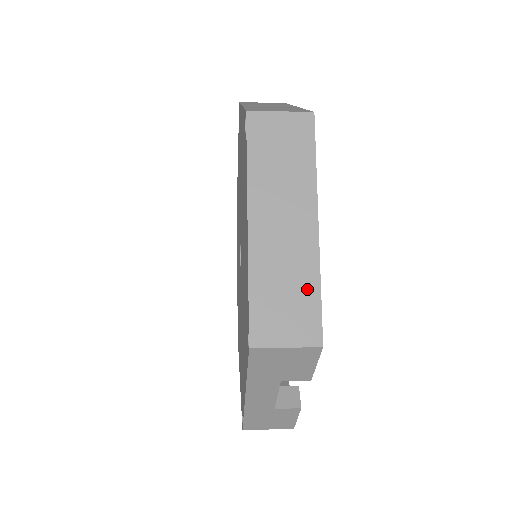
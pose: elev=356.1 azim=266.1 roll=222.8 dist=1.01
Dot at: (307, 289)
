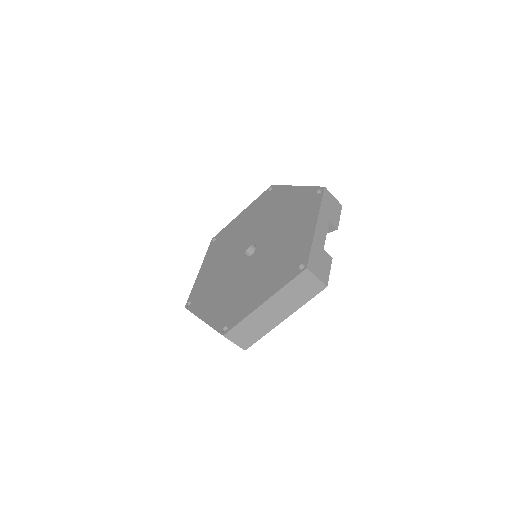
Dot at: occluded
